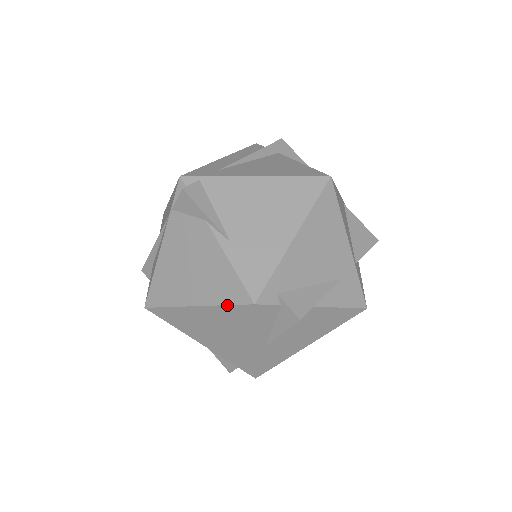
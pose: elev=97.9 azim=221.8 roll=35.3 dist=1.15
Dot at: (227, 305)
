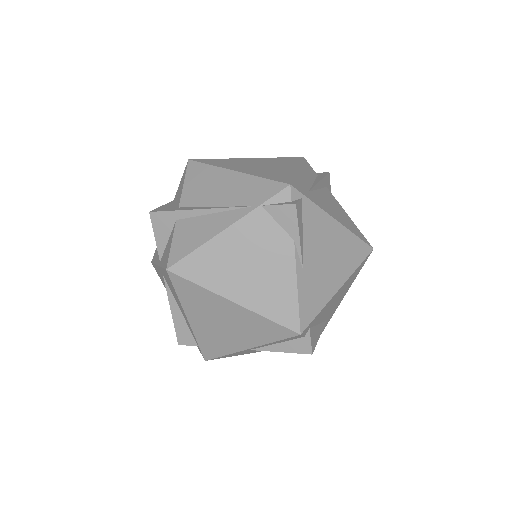
Dot at: (272, 321)
